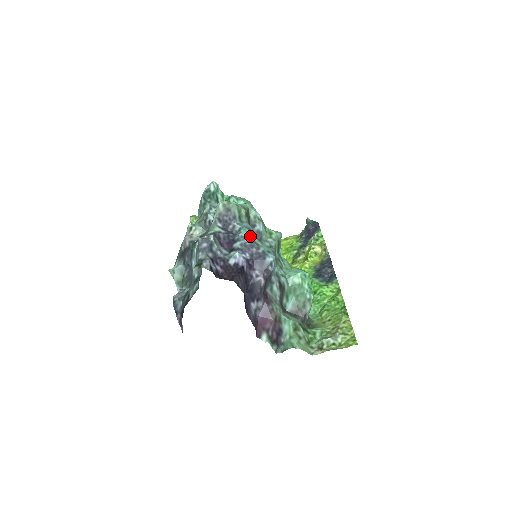
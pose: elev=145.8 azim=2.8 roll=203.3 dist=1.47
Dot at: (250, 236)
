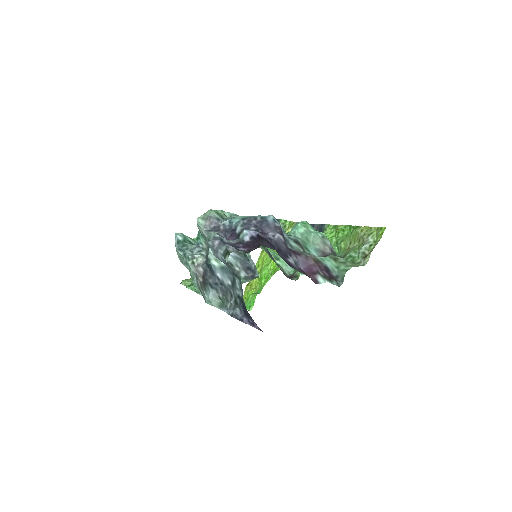
Dot at: (242, 218)
